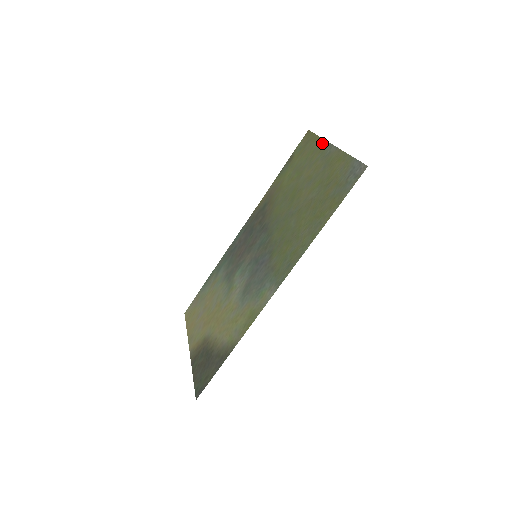
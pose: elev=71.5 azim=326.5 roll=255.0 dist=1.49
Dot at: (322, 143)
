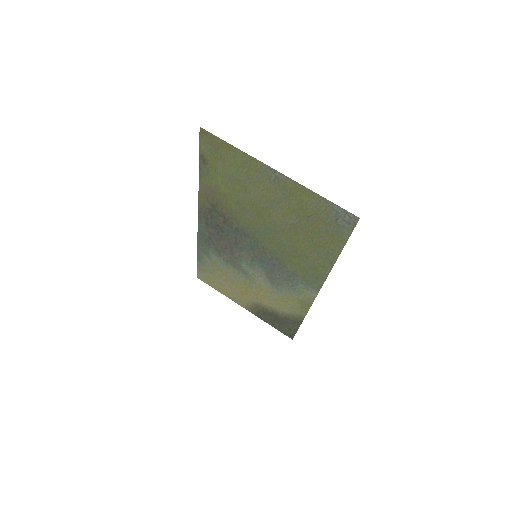
Dot at: (250, 160)
